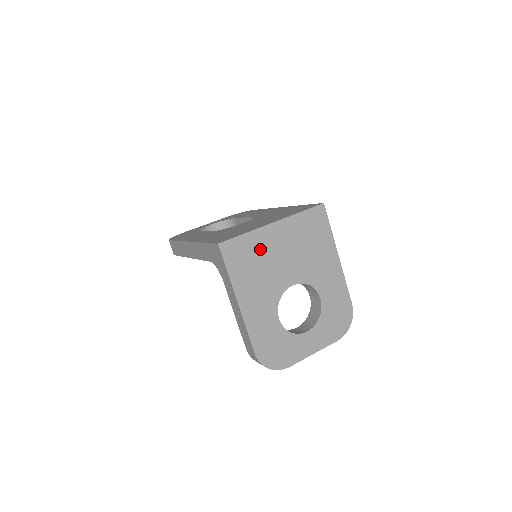
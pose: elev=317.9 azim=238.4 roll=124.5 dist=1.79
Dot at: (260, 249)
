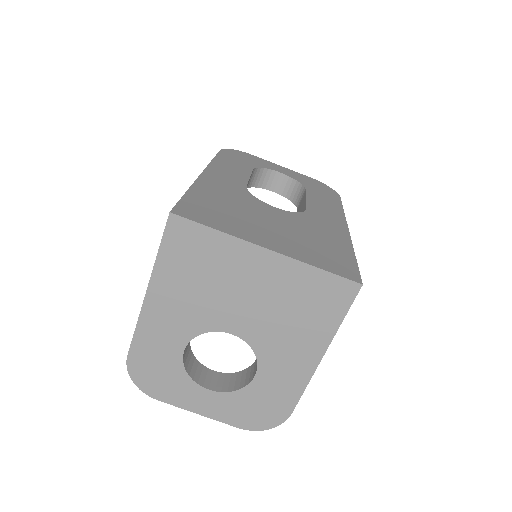
Dot at: (222, 263)
